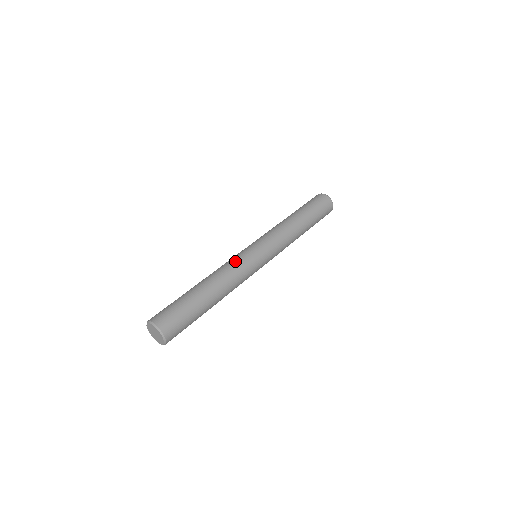
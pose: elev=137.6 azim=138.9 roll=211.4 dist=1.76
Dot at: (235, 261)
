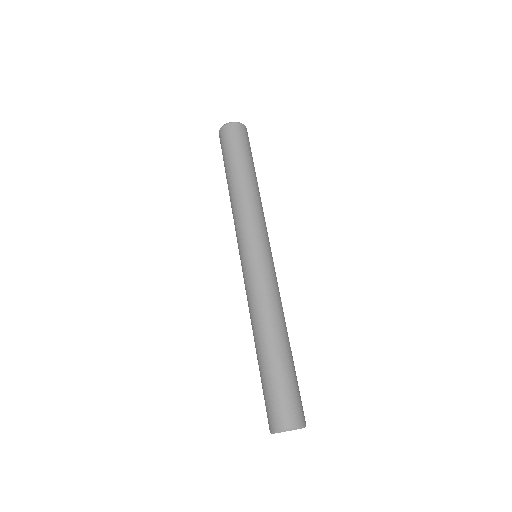
Dot at: (268, 285)
